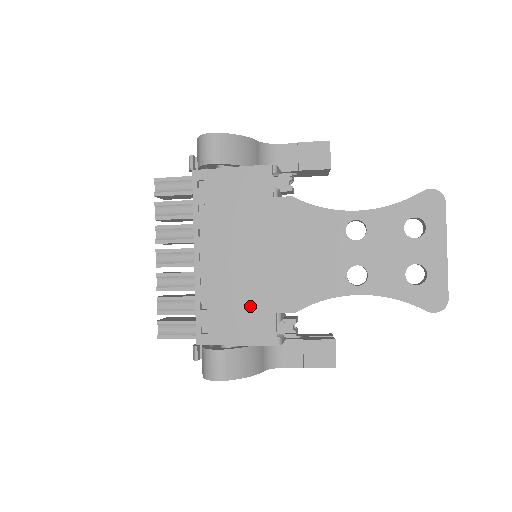
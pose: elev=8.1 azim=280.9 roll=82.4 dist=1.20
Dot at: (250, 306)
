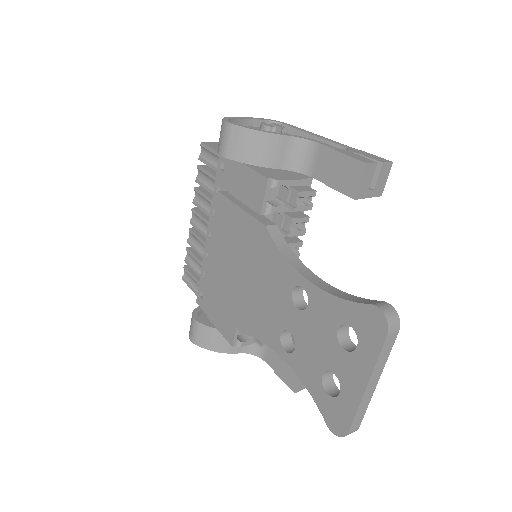
Dot at: (219, 302)
